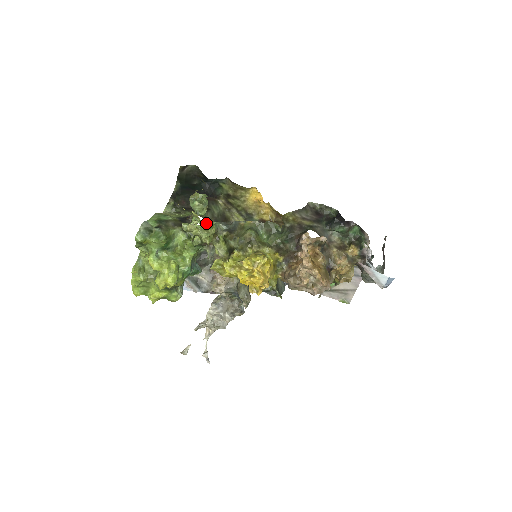
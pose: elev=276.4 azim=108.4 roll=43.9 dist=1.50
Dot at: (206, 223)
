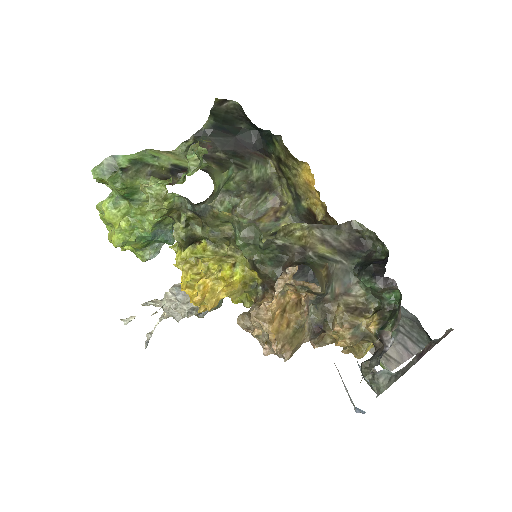
Dot at: (166, 190)
